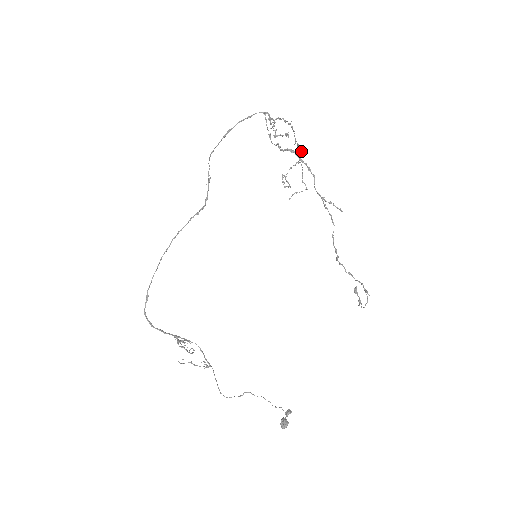
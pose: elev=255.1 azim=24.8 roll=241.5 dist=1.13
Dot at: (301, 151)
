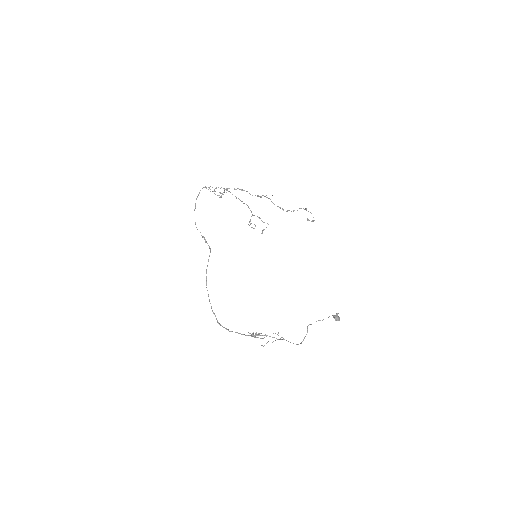
Dot at: (247, 205)
